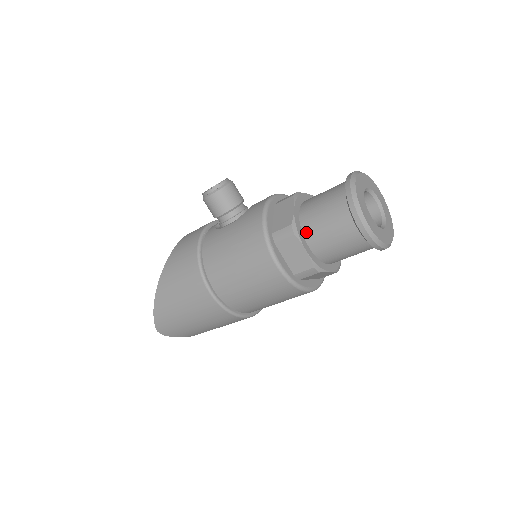
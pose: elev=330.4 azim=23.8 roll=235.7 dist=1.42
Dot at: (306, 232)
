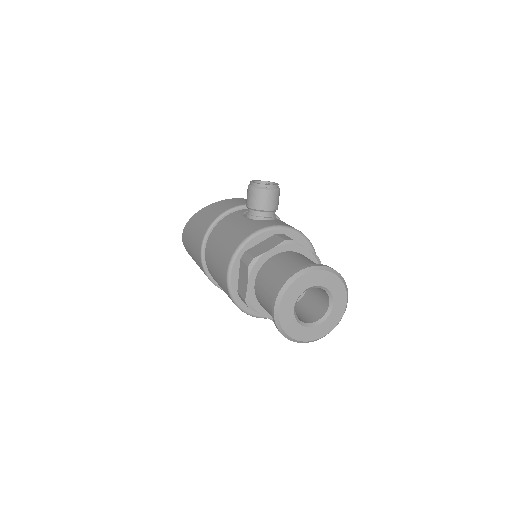
Dot at: (260, 273)
